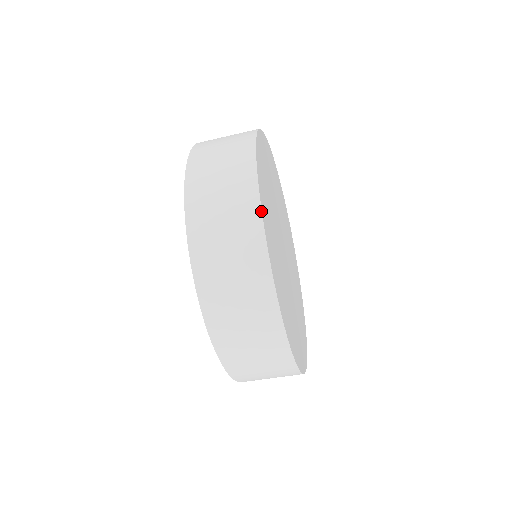
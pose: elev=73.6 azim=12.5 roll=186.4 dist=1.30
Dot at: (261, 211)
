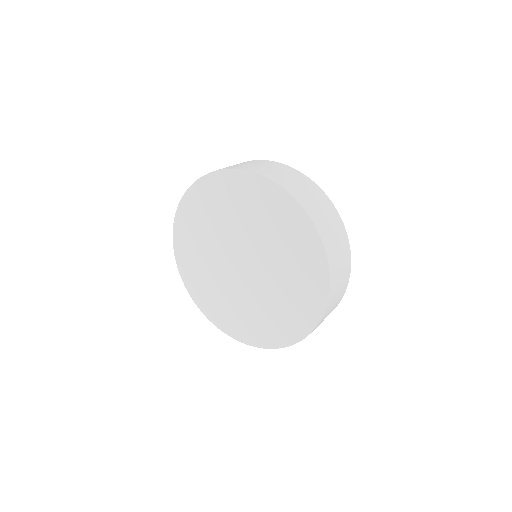
Dot at: (262, 160)
